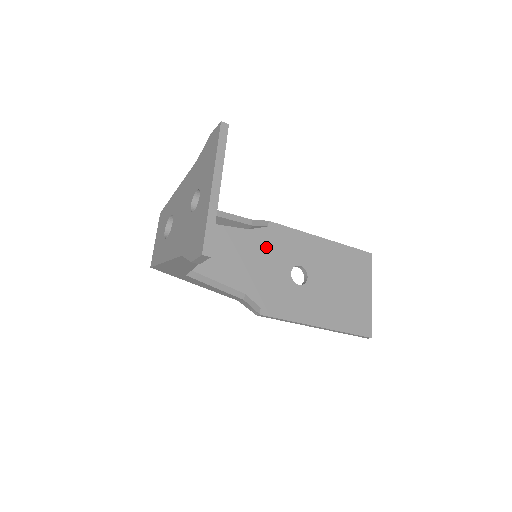
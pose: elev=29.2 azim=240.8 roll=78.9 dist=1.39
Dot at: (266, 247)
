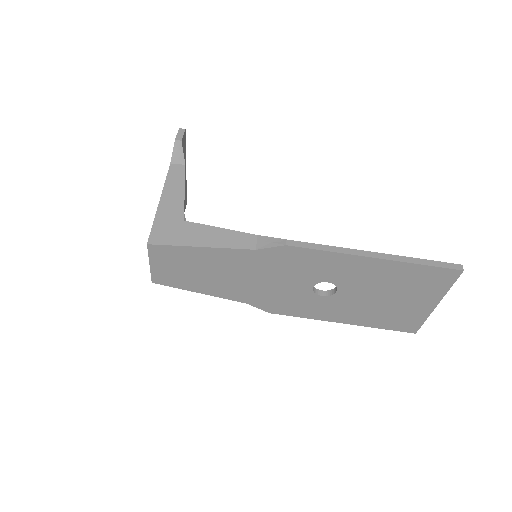
Dot at: occluded
